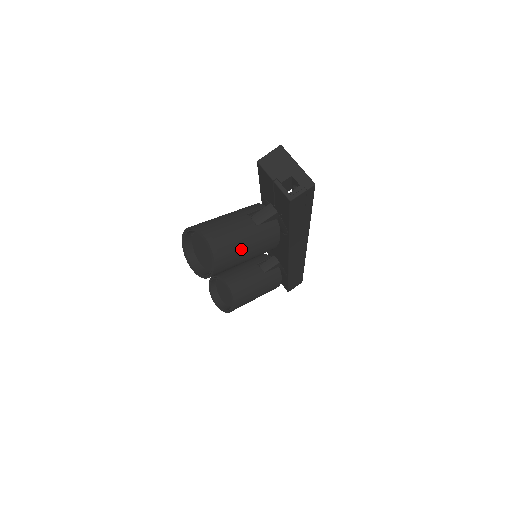
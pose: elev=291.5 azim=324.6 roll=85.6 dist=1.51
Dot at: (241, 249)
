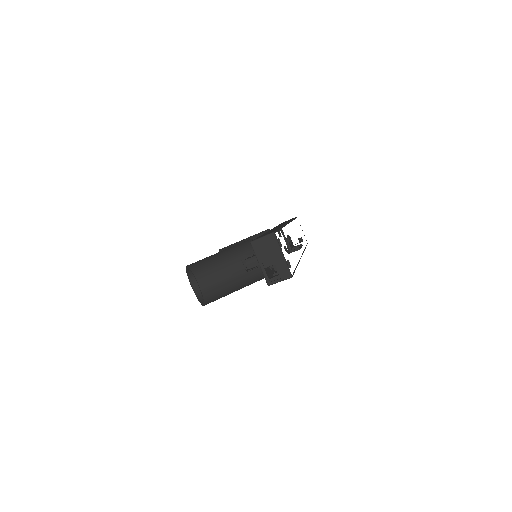
Dot at: (229, 291)
